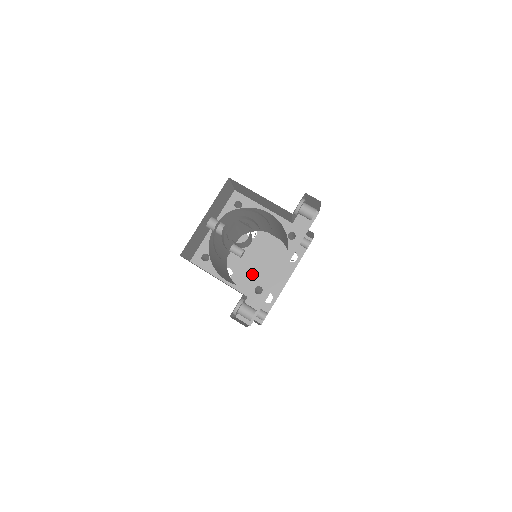
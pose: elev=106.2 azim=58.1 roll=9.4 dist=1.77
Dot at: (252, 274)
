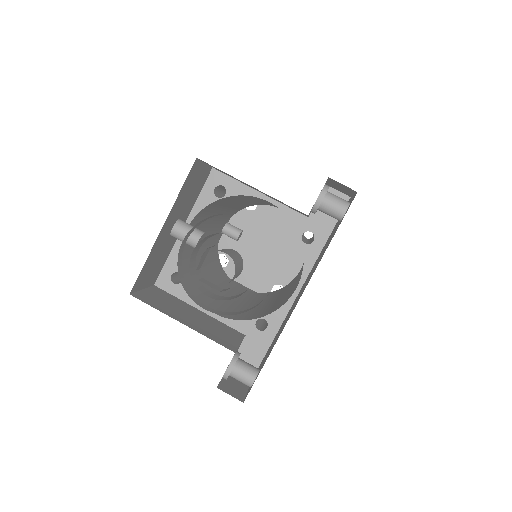
Dot at: (255, 261)
